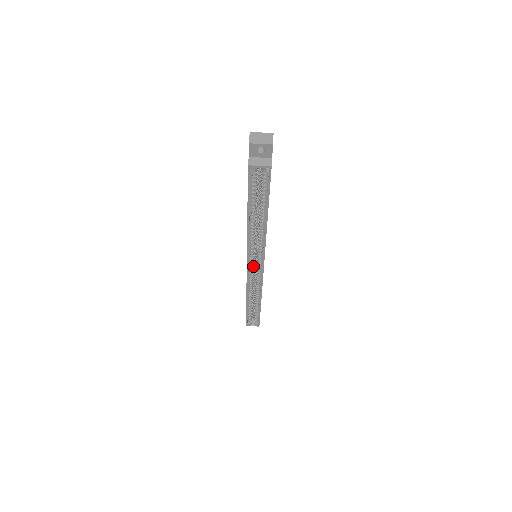
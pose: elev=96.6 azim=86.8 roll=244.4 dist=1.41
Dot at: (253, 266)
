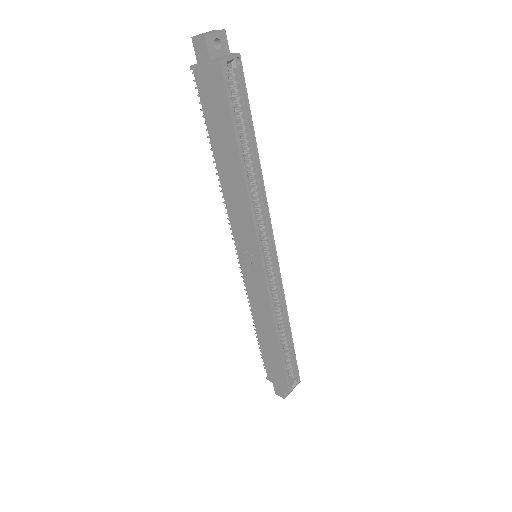
Dot at: (265, 264)
